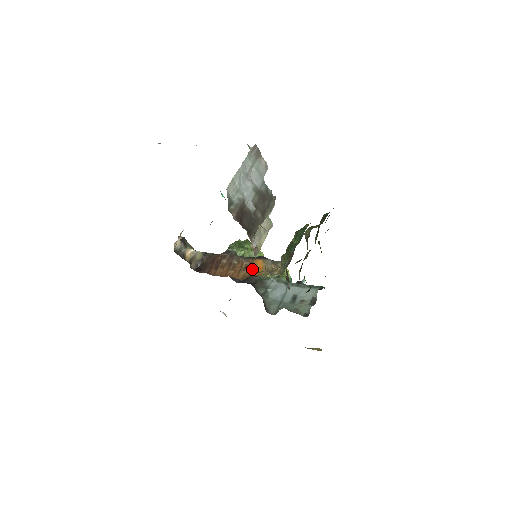
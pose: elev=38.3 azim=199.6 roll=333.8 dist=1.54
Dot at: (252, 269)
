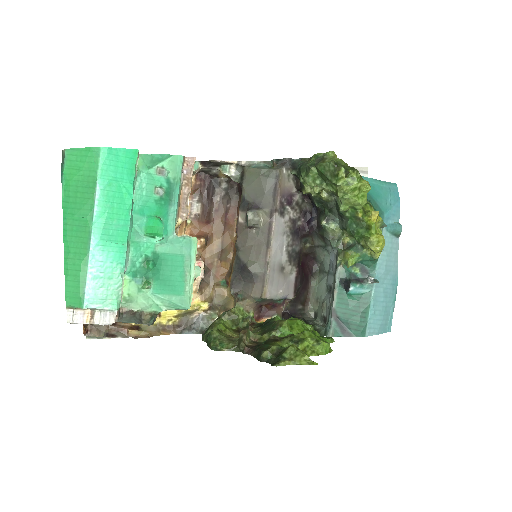
Dot at: occluded
